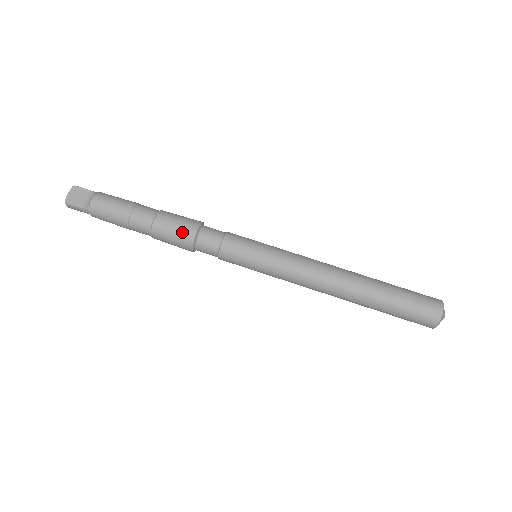
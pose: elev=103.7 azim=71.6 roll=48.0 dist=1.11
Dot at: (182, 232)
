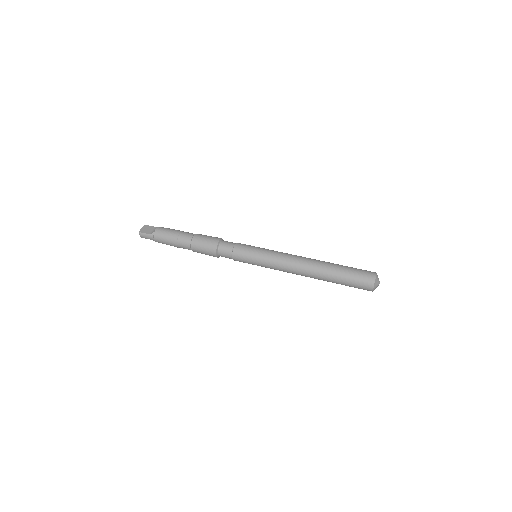
Dot at: (210, 241)
